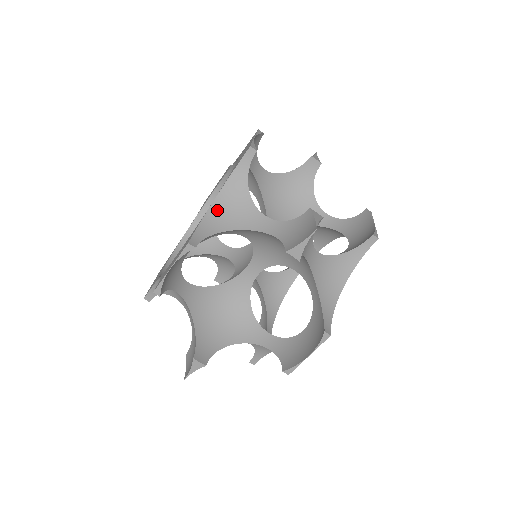
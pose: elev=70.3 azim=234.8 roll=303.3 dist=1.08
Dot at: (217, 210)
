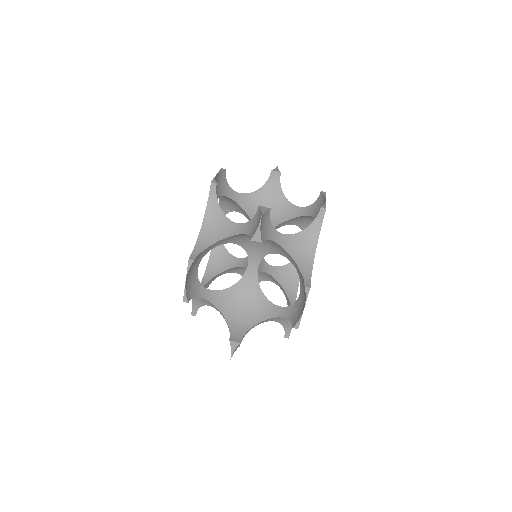
Dot at: (205, 232)
